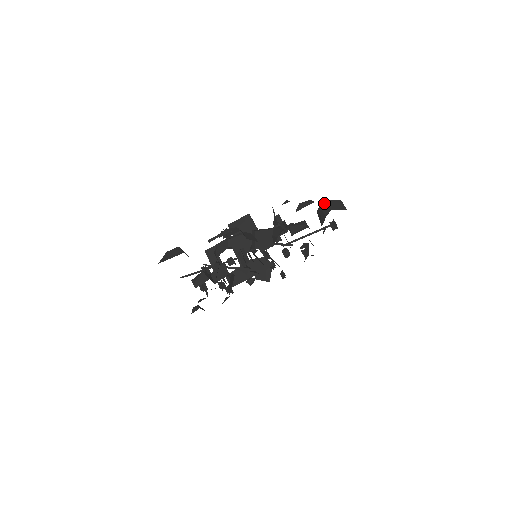
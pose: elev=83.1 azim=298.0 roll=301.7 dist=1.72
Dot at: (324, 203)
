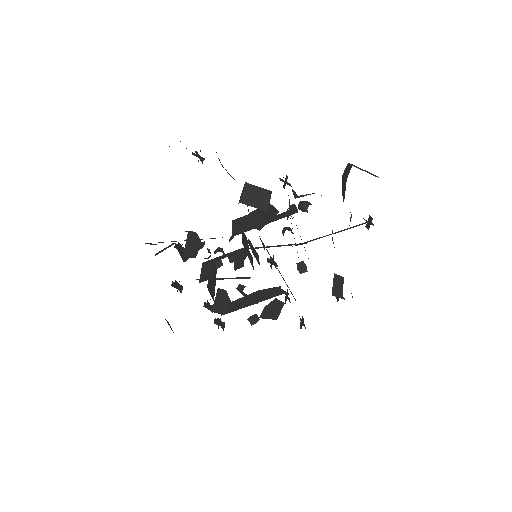
Dot at: (347, 166)
